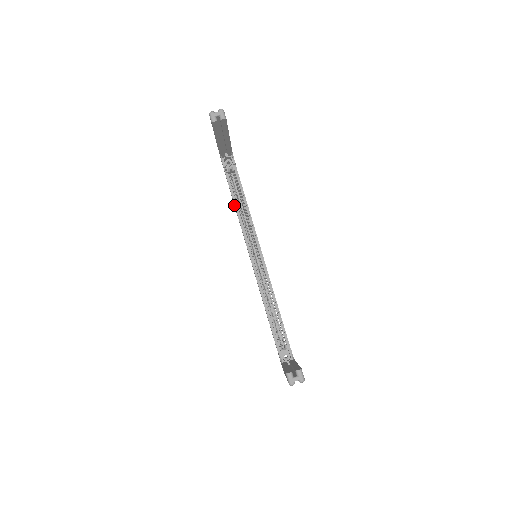
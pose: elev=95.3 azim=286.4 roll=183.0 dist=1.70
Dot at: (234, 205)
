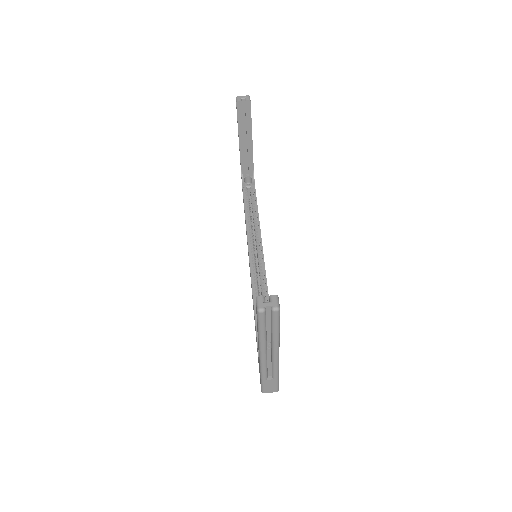
Dot at: occluded
